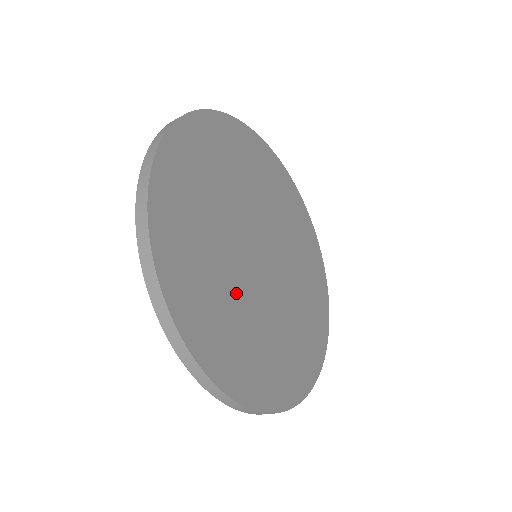
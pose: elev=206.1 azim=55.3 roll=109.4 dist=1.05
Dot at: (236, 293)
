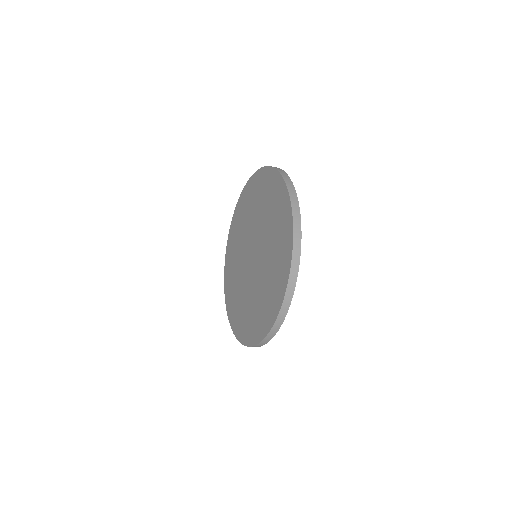
Dot at: occluded
